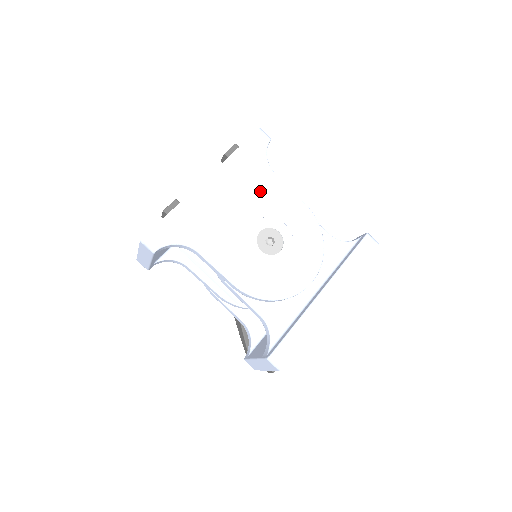
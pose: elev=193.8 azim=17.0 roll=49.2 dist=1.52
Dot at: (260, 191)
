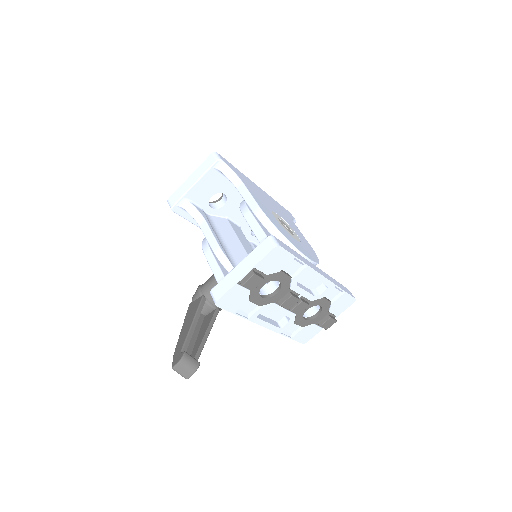
Dot at: (286, 217)
